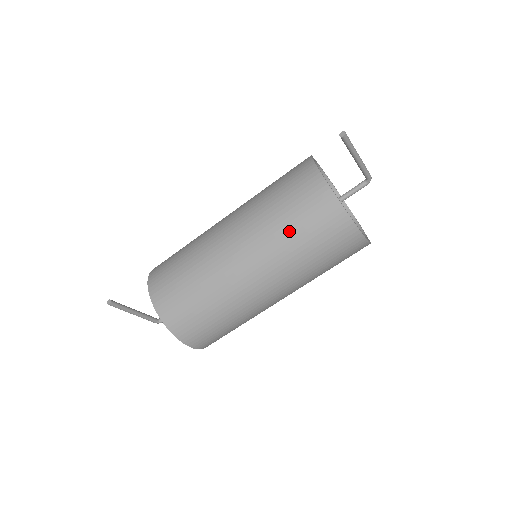
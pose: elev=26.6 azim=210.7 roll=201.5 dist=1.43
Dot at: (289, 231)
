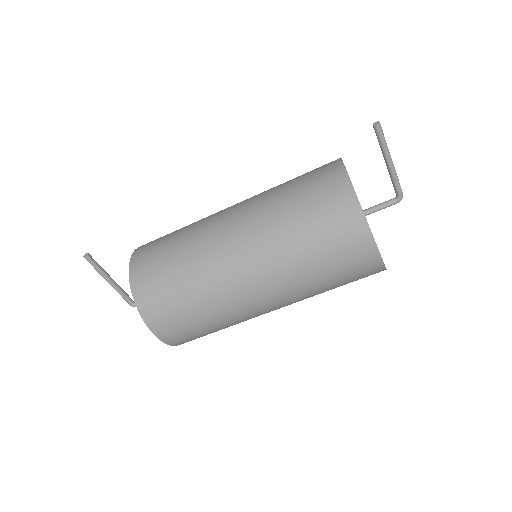
Dot at: (293, 219)
